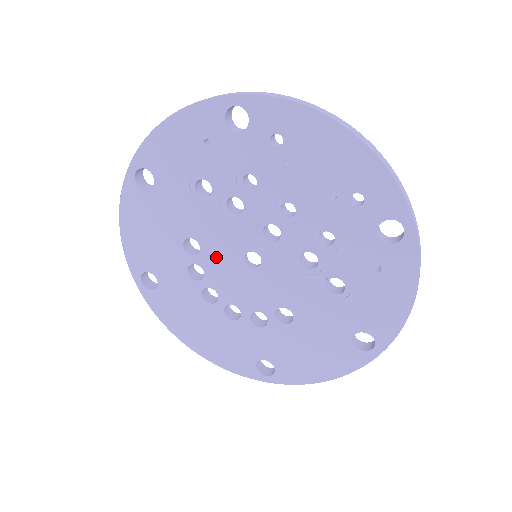
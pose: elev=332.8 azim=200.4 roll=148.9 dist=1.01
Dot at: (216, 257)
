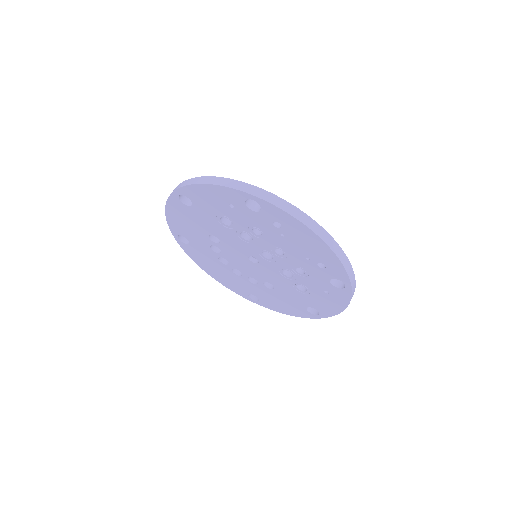
Dot at: (230, 249)
